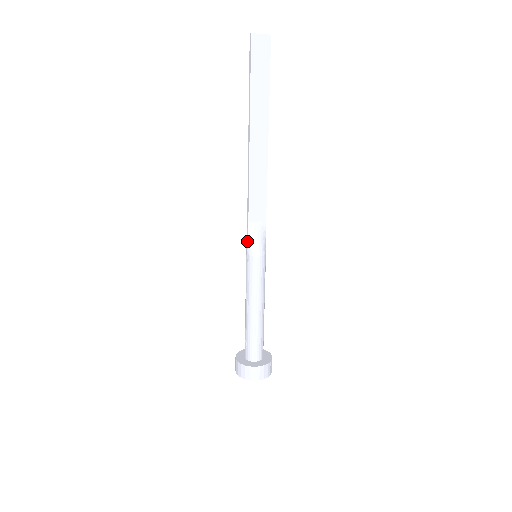
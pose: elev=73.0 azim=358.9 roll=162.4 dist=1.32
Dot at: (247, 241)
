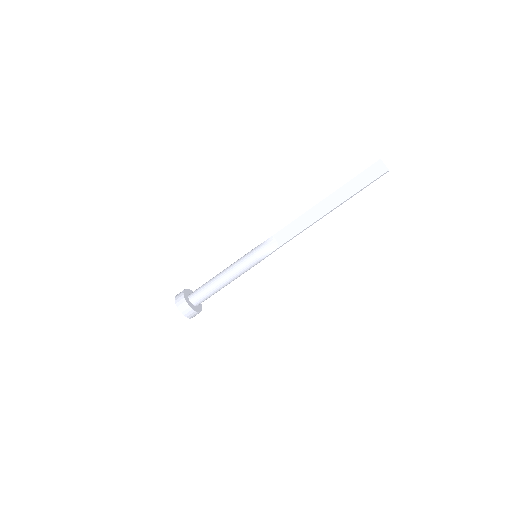
Dot at: (262, 243)
